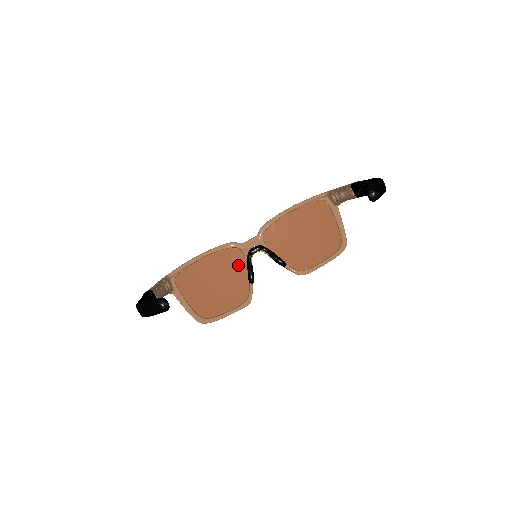
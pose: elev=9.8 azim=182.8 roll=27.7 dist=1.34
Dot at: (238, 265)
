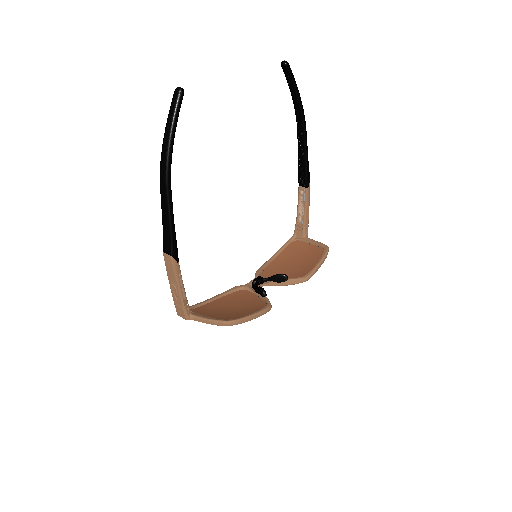
Dot at: (247, 297)
